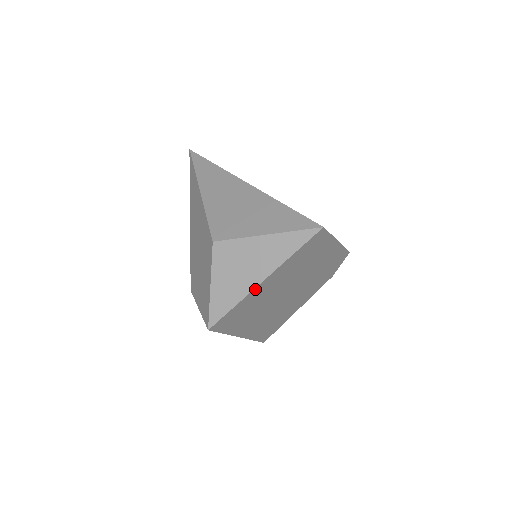
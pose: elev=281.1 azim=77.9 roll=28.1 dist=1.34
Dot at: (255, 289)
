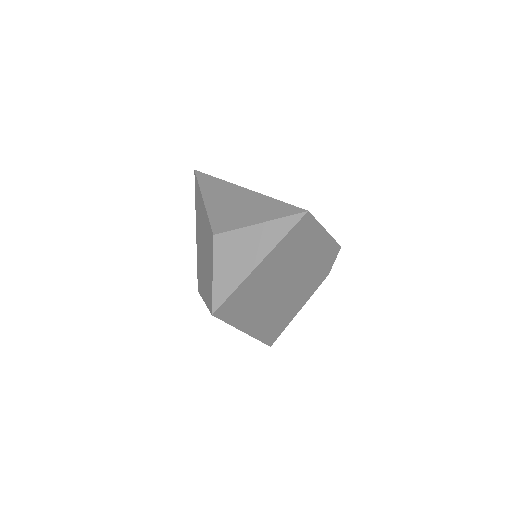
Dot at: (252, 273)
